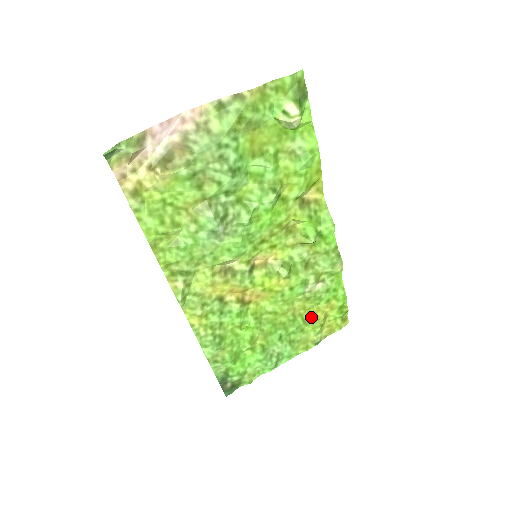
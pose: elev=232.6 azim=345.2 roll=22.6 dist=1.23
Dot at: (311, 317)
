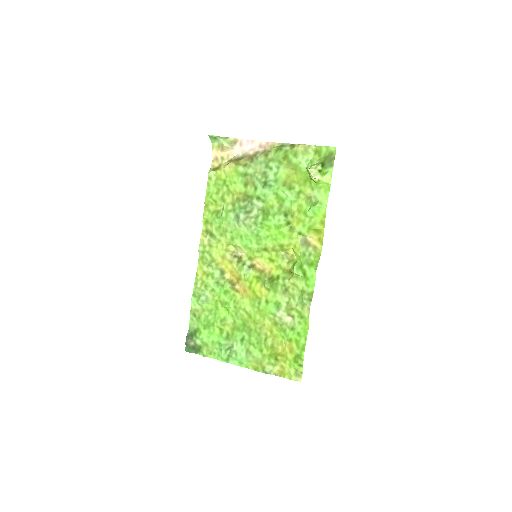
Dot at: (273, 345)
